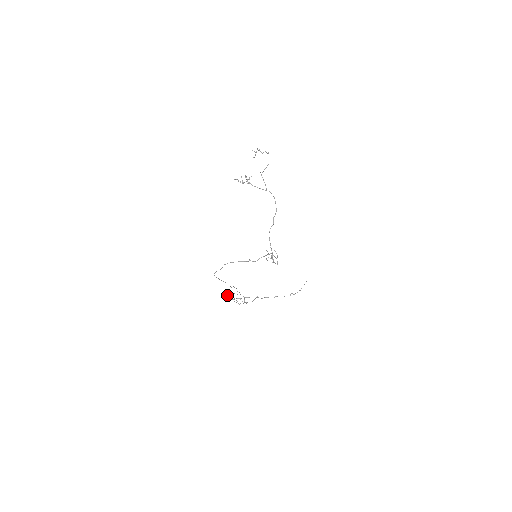
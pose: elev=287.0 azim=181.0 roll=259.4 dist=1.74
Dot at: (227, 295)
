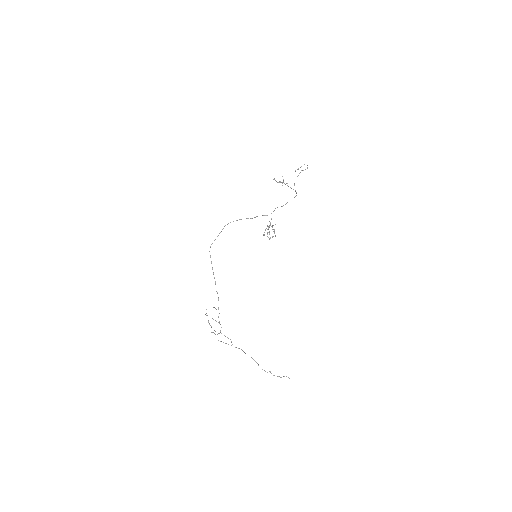
Dot at: occluded
